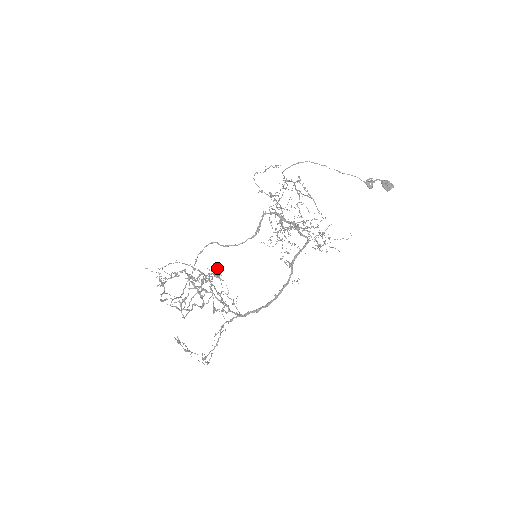
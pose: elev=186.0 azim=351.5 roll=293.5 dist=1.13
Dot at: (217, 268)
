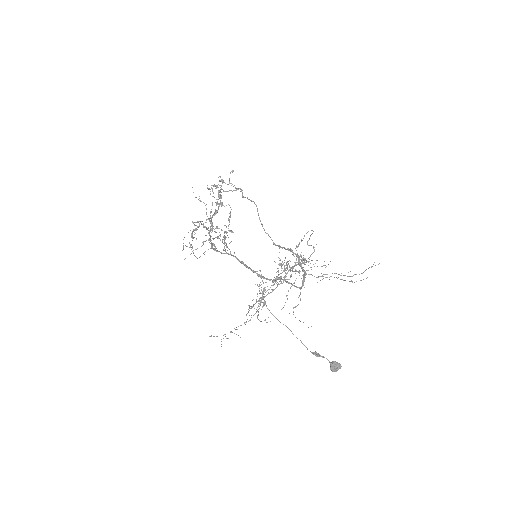
Dot at: (211, 244)
